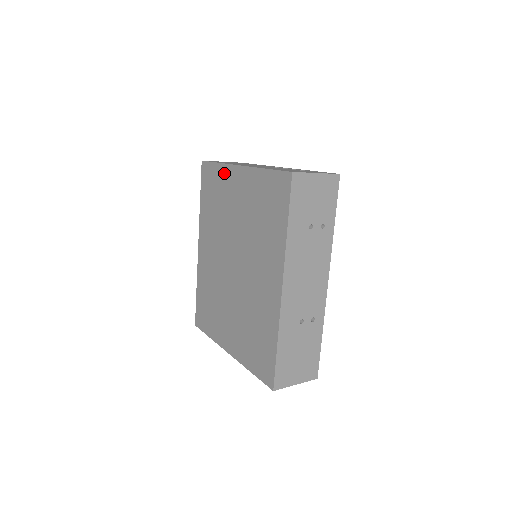
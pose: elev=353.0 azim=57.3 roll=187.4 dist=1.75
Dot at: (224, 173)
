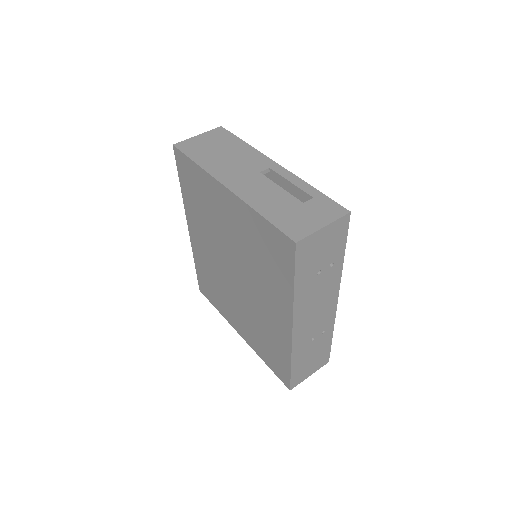
Dot at: (206, 180)
